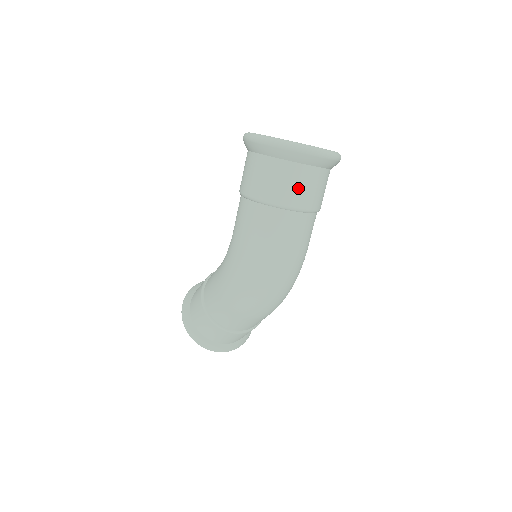
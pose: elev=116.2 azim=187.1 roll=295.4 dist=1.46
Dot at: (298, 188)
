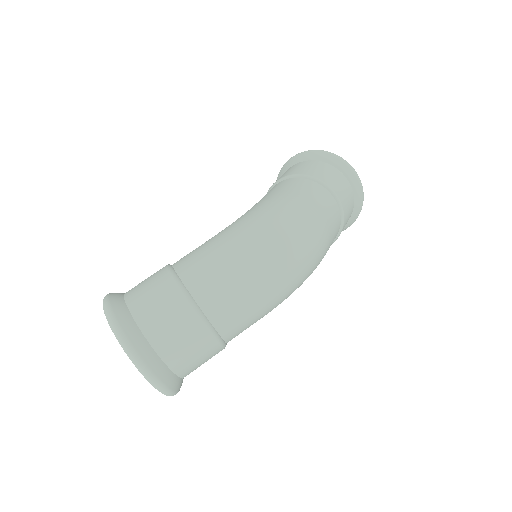
Dot at: (340, 185)
